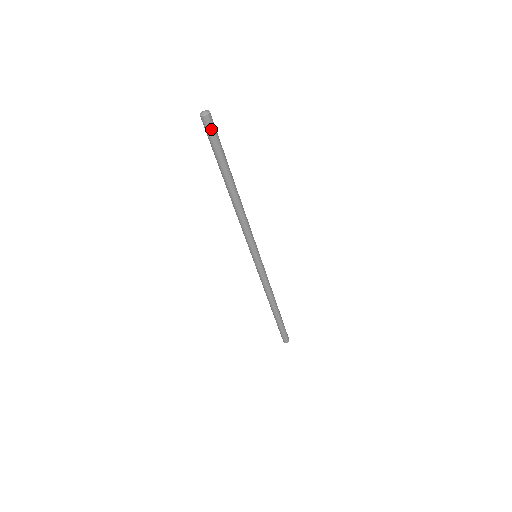
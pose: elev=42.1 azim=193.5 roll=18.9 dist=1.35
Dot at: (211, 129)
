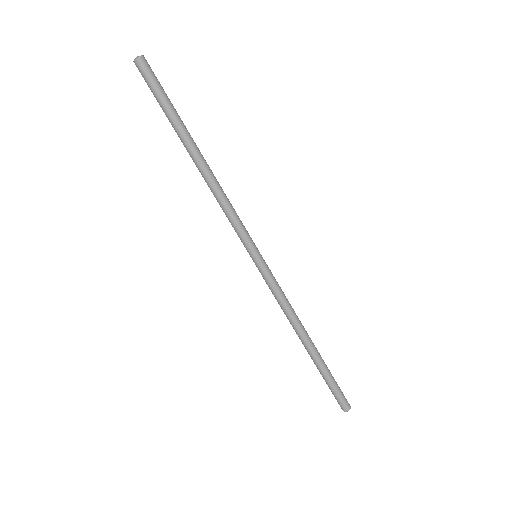
Dot at: (146, 75)
